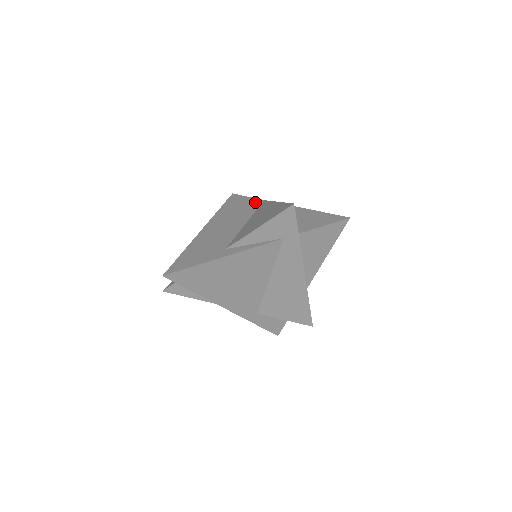
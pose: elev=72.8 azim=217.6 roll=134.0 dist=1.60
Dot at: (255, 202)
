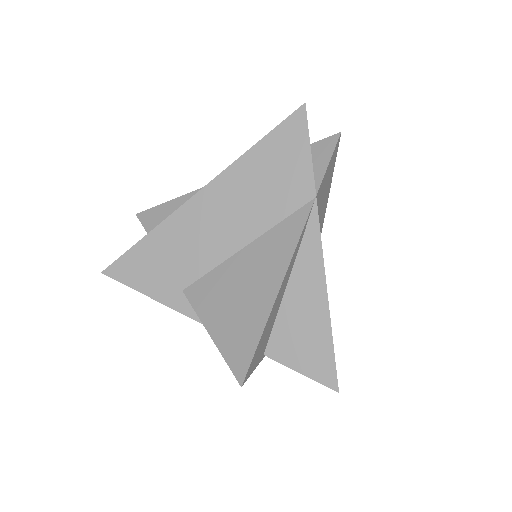
Dot at: (301, 189)
